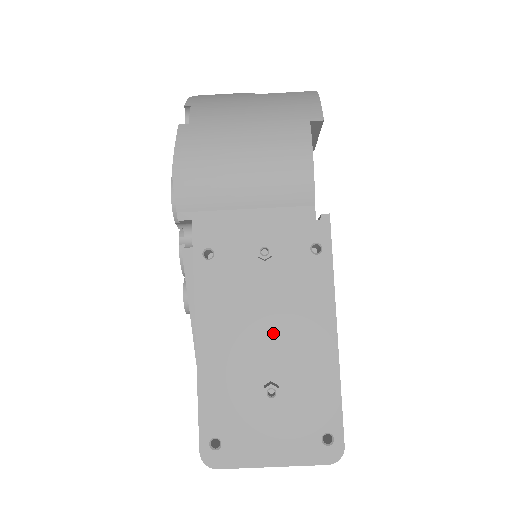
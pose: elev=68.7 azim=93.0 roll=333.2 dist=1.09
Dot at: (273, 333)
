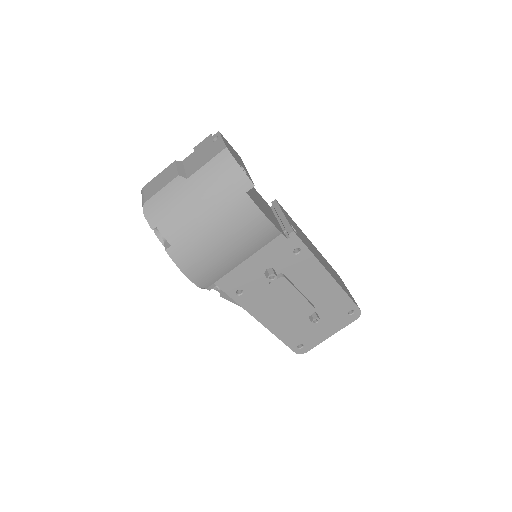
Dot at: (300, 301)
